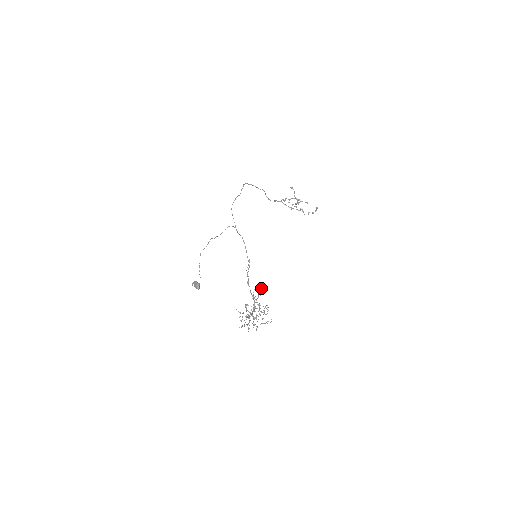
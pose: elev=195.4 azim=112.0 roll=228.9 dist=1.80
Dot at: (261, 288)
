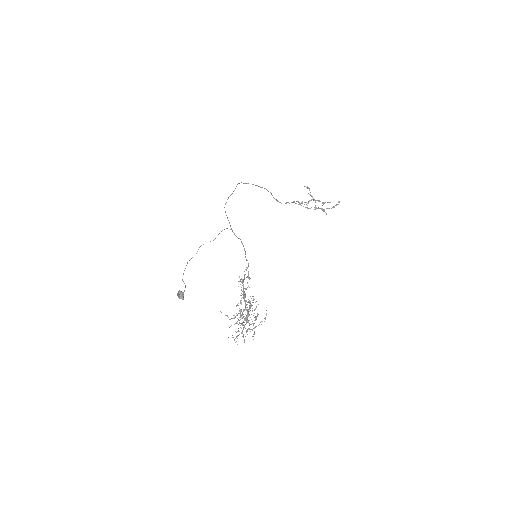
Dot at: occluded
